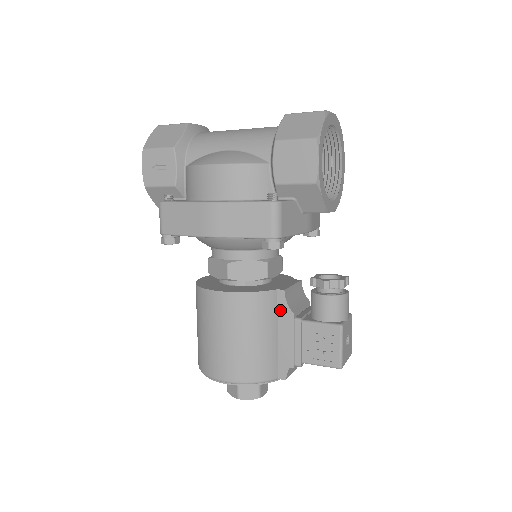
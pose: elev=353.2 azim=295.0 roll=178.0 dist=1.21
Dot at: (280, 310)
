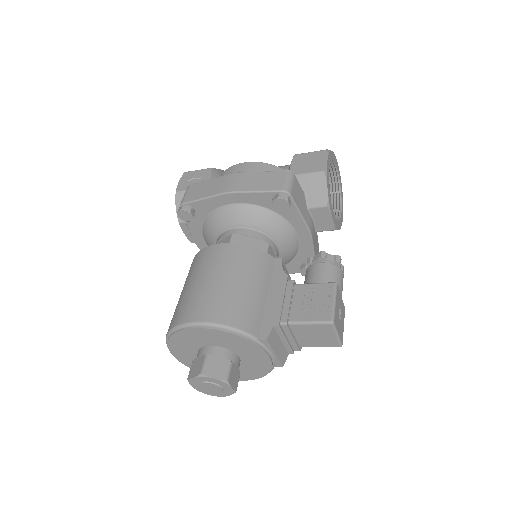
Dot at: (274, 274)
